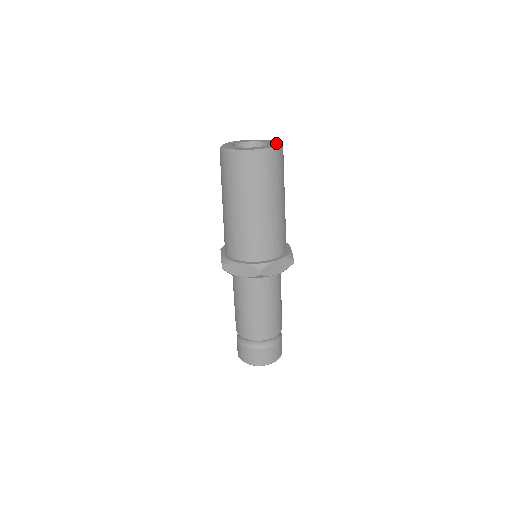
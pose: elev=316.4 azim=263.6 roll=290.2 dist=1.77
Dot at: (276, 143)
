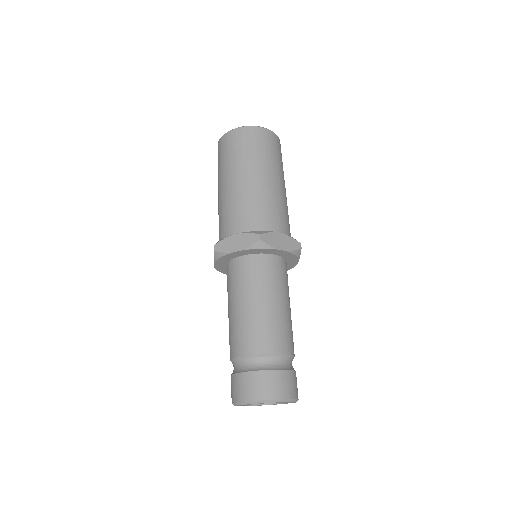
Dot at: occluded
